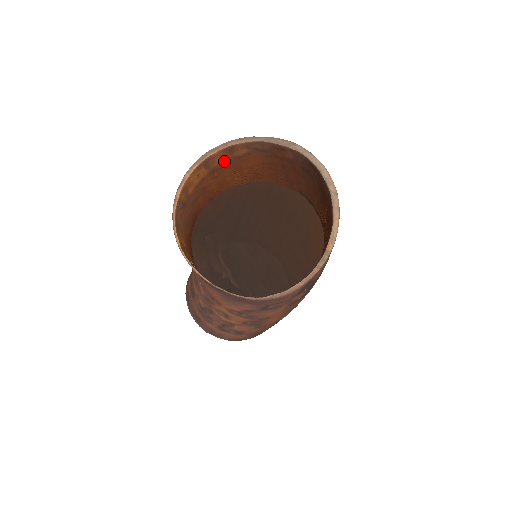
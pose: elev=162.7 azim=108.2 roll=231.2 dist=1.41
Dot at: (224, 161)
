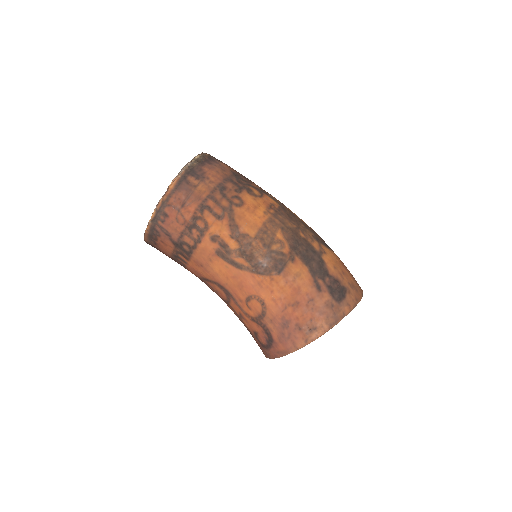
Dot at: (309, 322)
